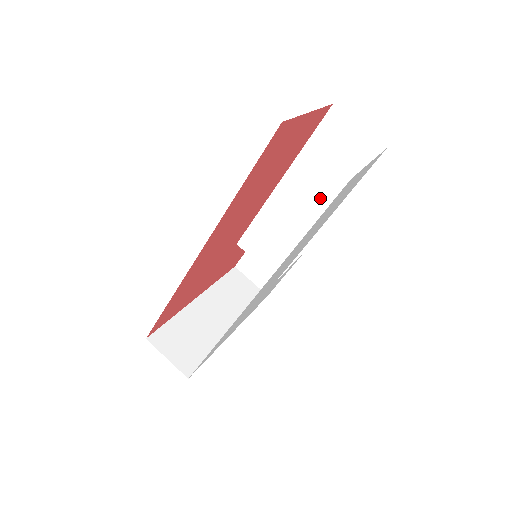
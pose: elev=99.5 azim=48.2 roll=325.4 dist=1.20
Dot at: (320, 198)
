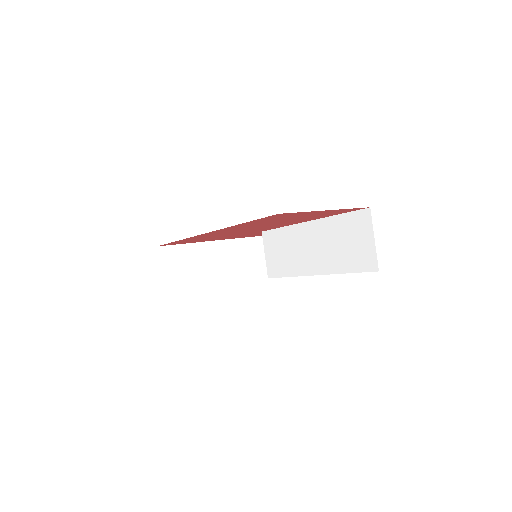
Dot at: (322, 258)
